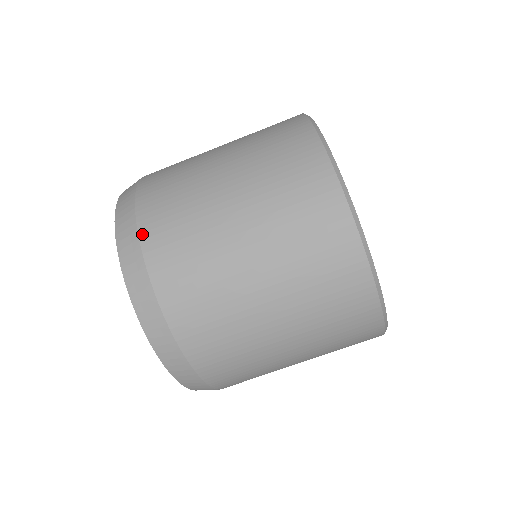
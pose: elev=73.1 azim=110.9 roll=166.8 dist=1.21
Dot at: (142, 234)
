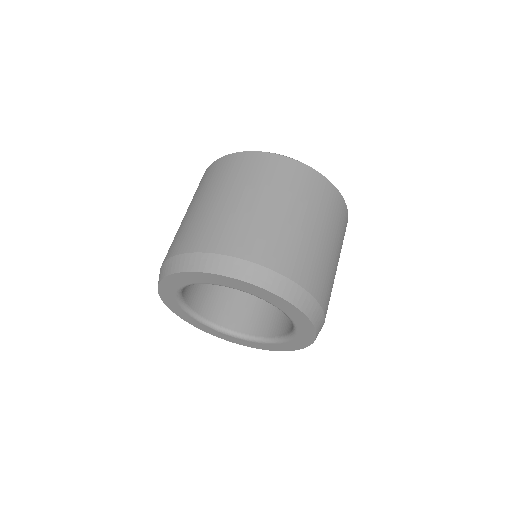
Dot at: (165, 260)
